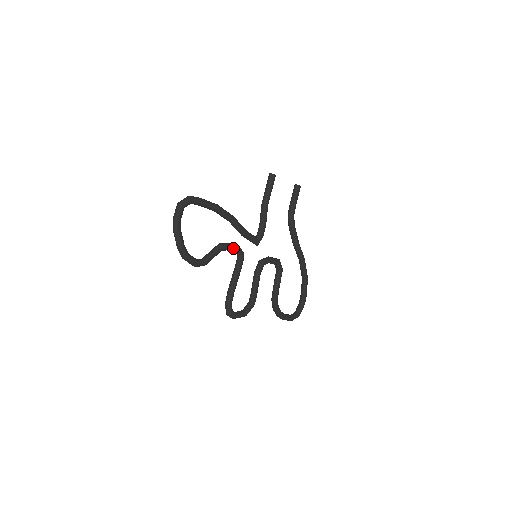
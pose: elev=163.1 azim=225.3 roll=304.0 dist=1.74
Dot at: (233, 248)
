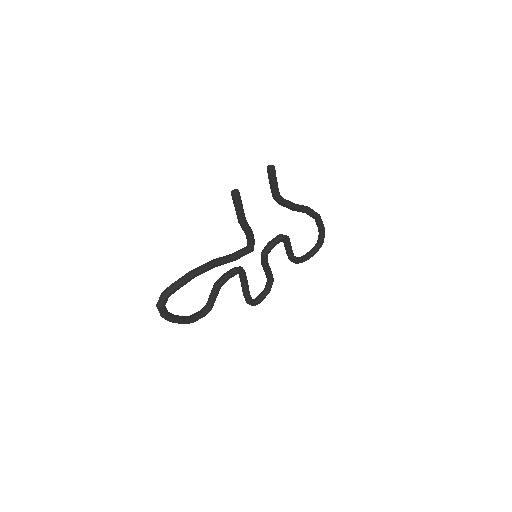
Dot at: occluded
